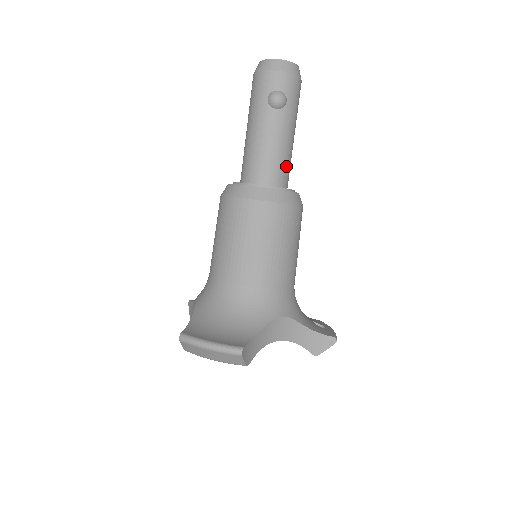
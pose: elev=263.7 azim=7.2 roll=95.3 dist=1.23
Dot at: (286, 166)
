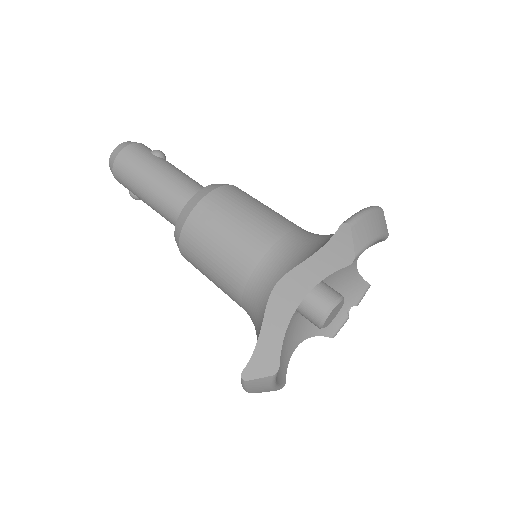
Dot at: occluded
